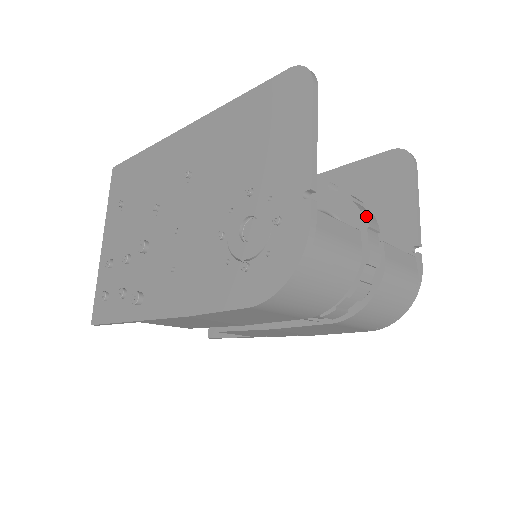
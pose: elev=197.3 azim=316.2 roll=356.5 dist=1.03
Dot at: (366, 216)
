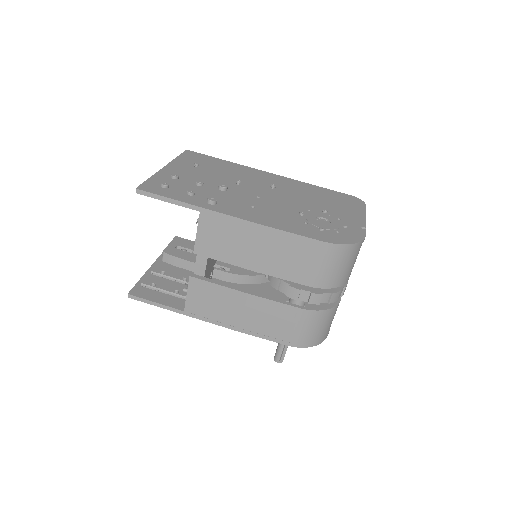
Dot at: occluded
